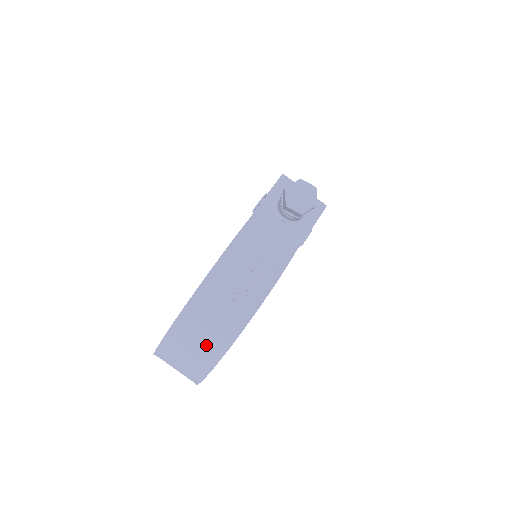
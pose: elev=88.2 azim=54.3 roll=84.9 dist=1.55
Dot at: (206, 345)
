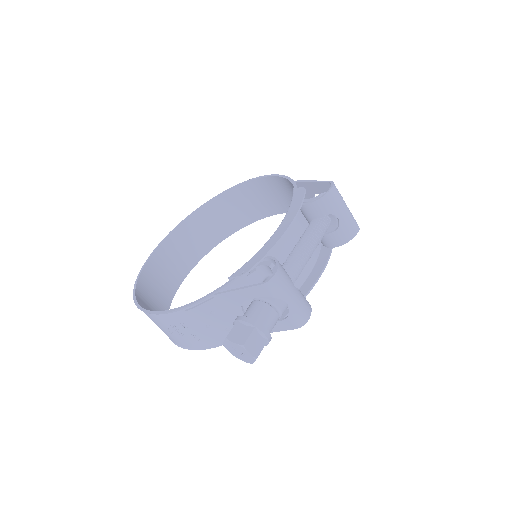
Dot at: occluded
